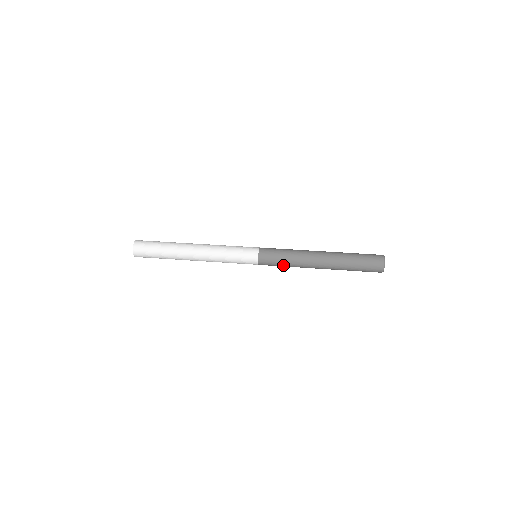
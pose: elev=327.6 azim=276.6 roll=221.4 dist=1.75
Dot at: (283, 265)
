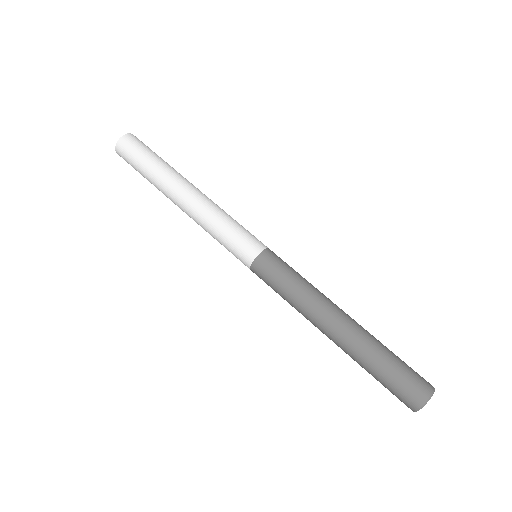
Dot at: (280, 295)
